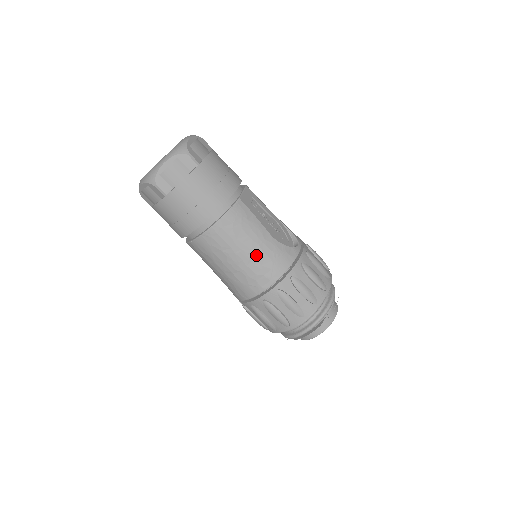
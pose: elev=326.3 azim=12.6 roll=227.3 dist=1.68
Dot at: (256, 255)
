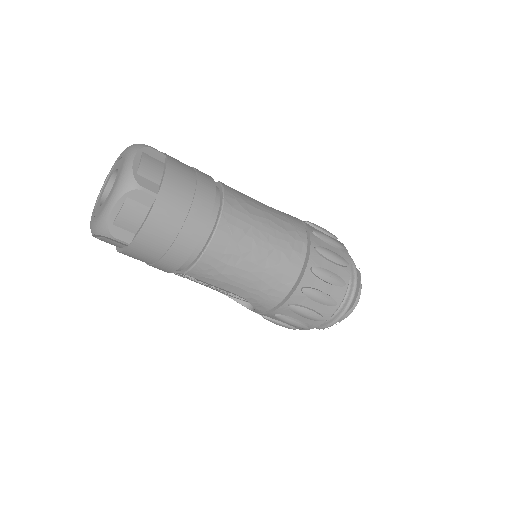
Dot at: (275, 223)
